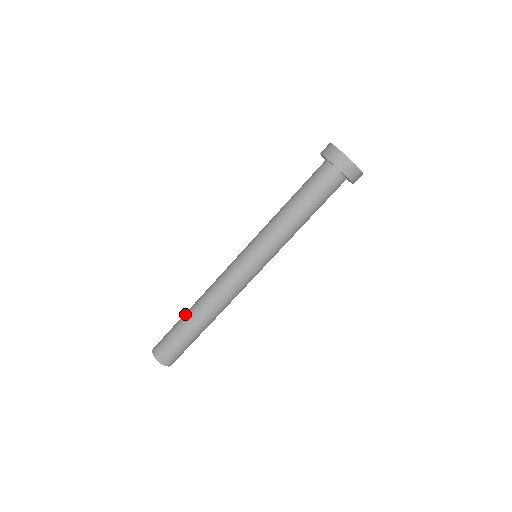
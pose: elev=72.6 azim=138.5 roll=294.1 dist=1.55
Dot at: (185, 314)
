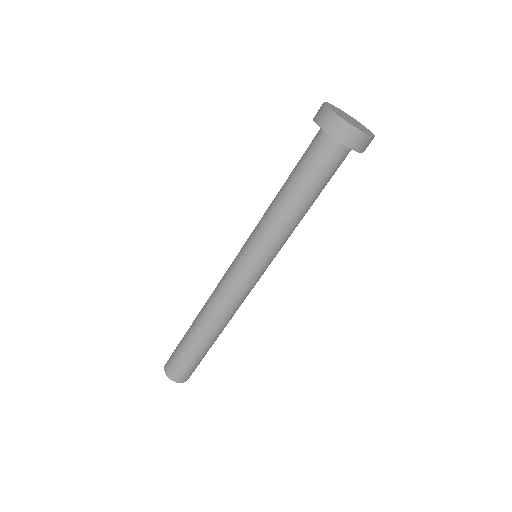
Dot at: (195, 340)
